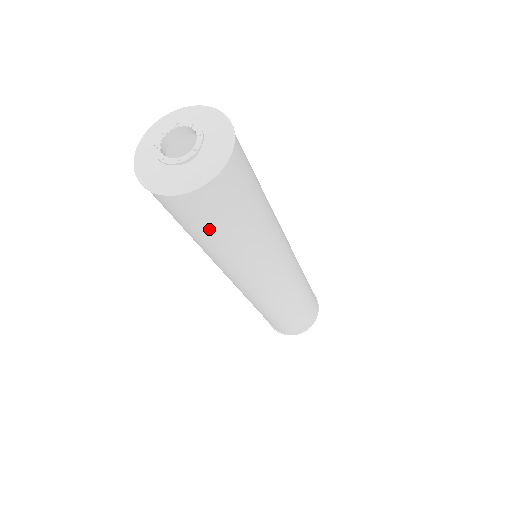
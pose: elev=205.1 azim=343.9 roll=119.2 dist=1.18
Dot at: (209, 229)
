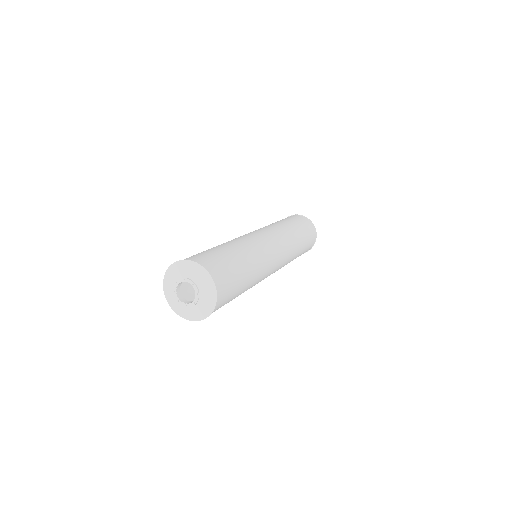
Dot at: occluded
